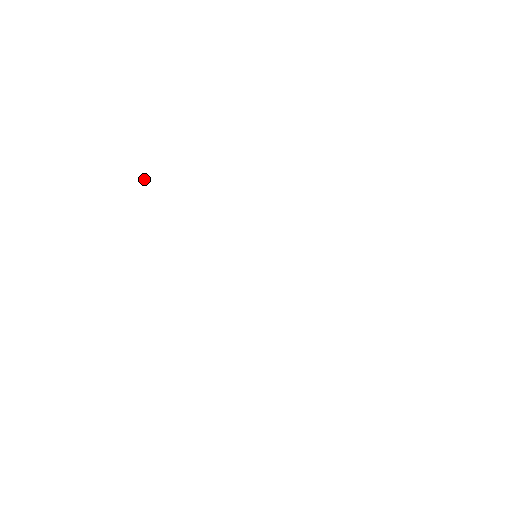
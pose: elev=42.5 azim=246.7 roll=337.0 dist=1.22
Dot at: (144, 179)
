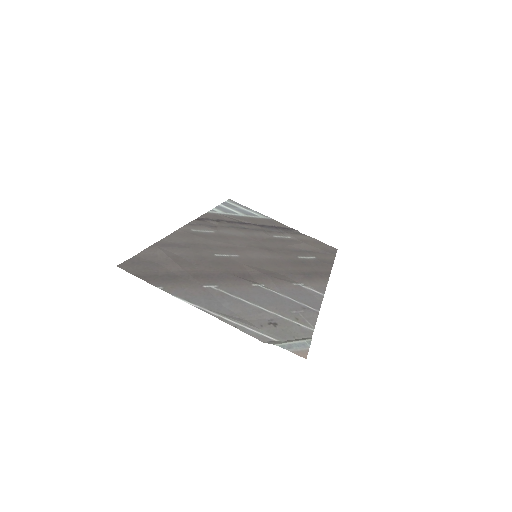
Dot at: (308, 339)
